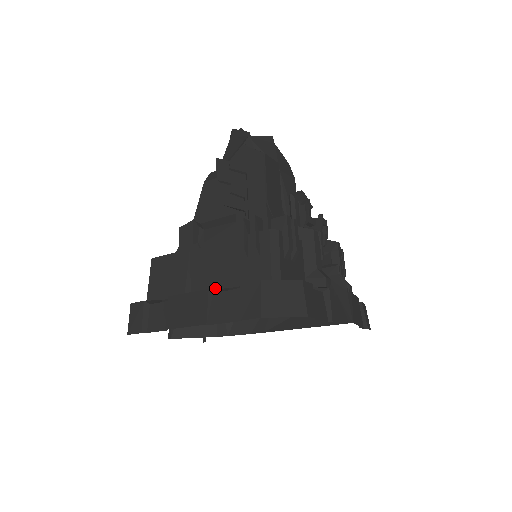
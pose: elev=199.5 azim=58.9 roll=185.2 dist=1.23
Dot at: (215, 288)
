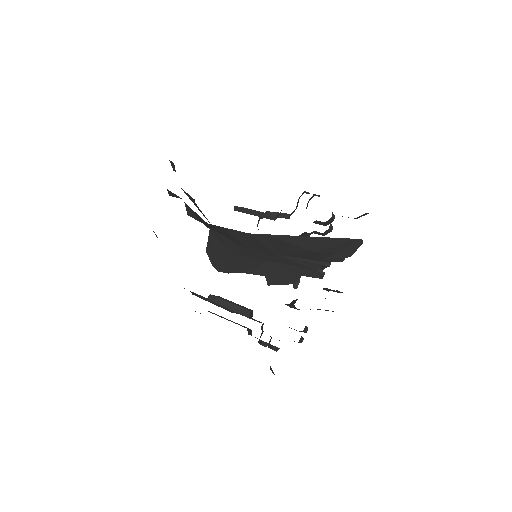
Dot at: occluded
